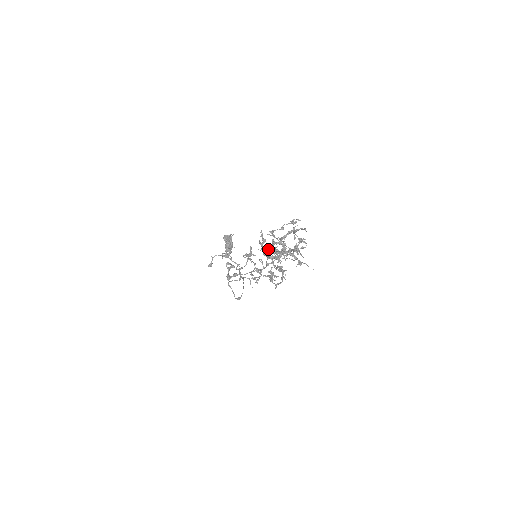
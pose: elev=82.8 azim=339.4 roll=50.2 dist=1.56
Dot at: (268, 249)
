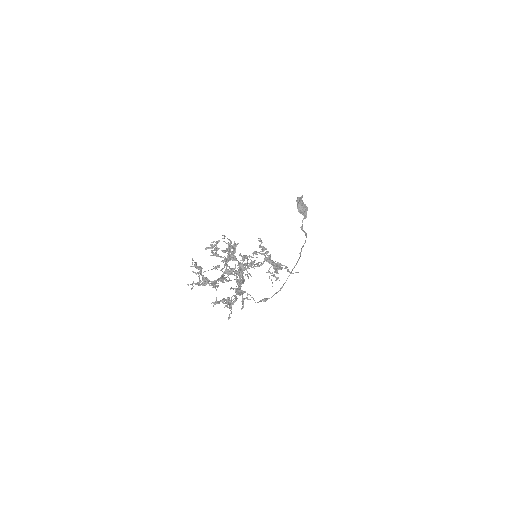
Dot at: (202, 279)
